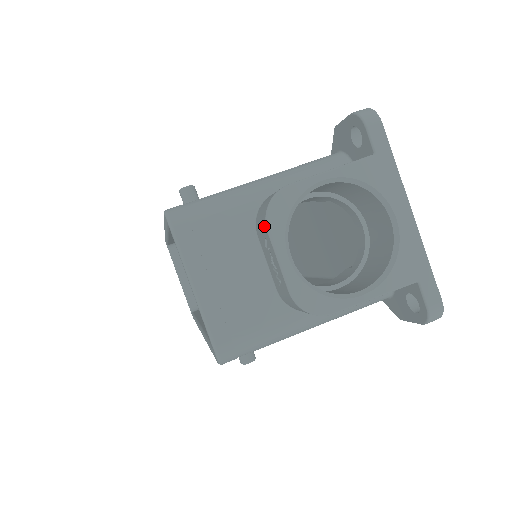
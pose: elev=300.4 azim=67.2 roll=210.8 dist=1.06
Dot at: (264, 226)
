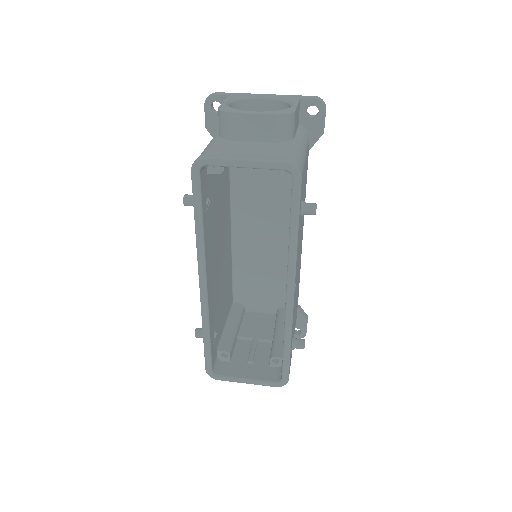
Dot at: (232, 117)
